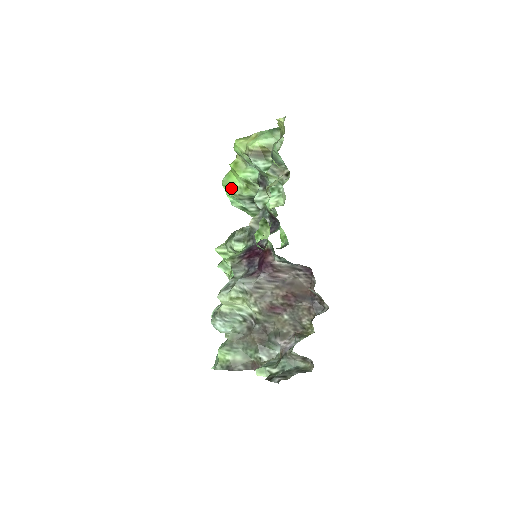
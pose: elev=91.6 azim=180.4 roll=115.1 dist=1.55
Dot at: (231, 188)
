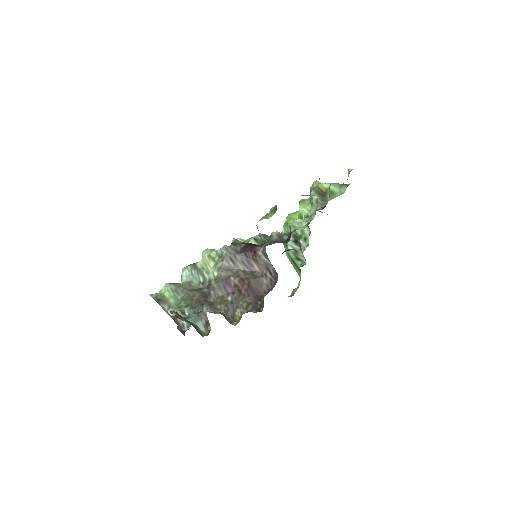
Dot at: (289, 220)
